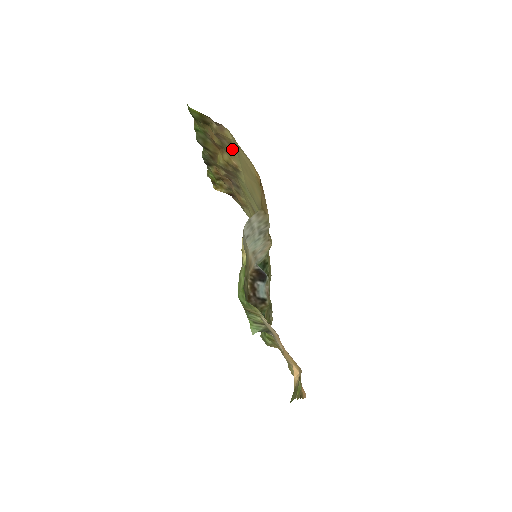
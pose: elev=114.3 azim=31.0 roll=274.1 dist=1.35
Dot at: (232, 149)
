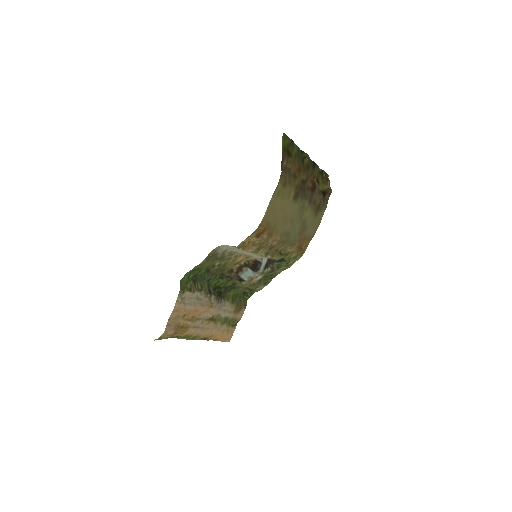
Dot at: (287, 187)
